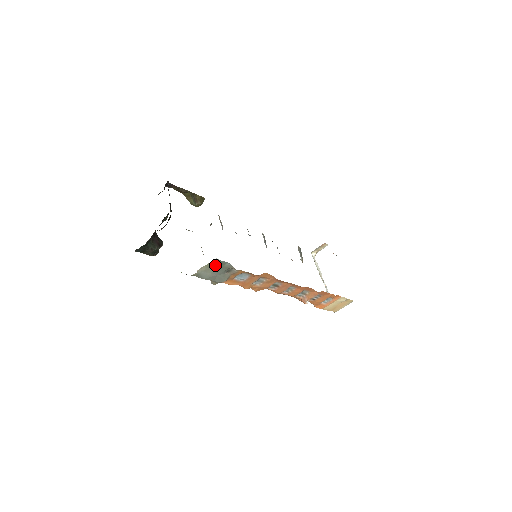
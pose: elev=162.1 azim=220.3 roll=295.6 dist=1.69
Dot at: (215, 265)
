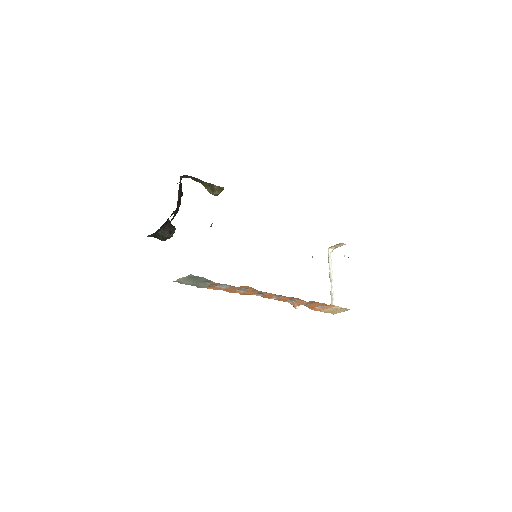
Dot at: (192, 278)
